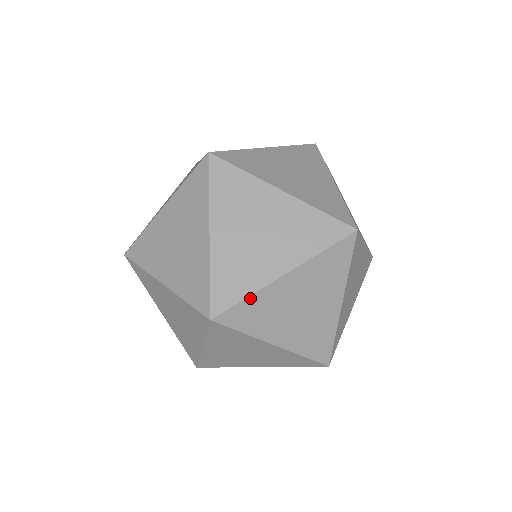
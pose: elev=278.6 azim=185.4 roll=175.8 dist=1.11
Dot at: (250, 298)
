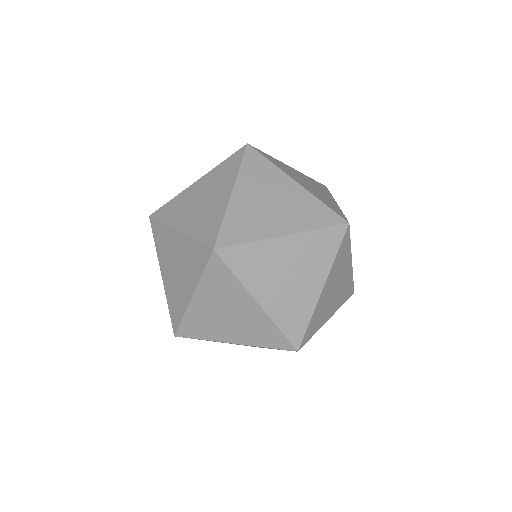
Dot at: occluded
